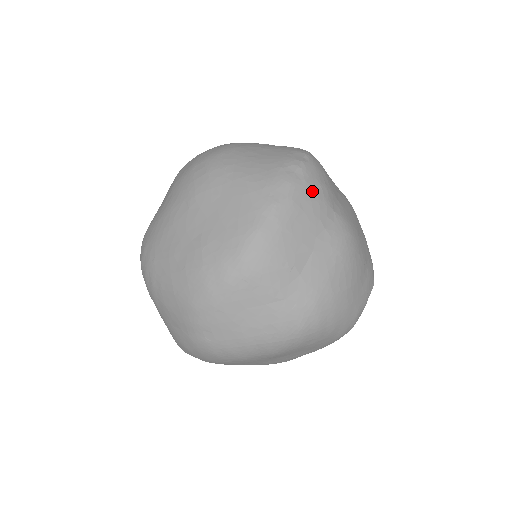
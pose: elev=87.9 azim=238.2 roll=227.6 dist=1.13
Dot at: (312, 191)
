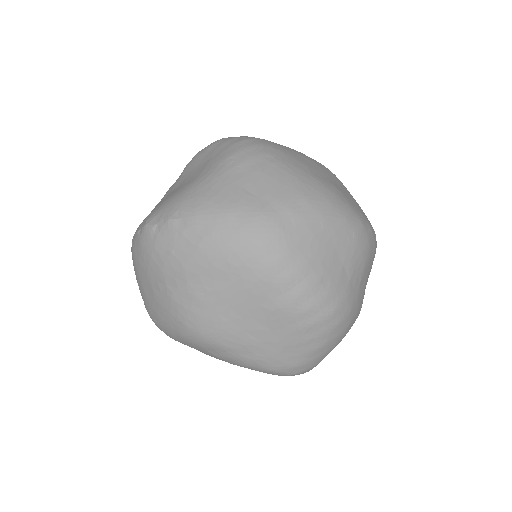
Dot at: occluded
